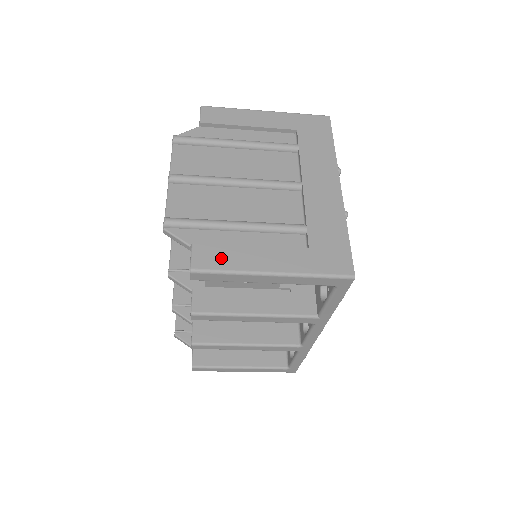
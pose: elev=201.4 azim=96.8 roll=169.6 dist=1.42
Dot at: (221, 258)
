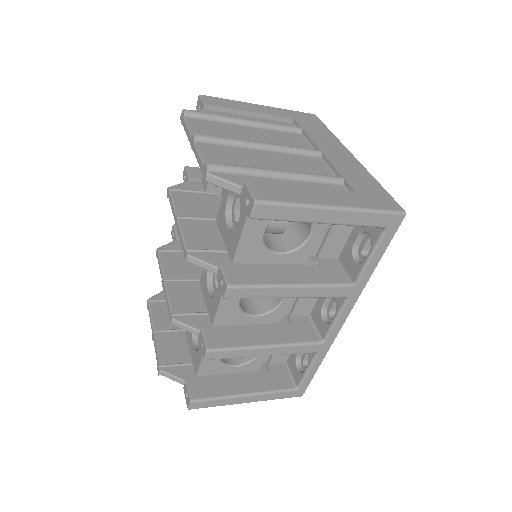
Dot at: (280, 193)
